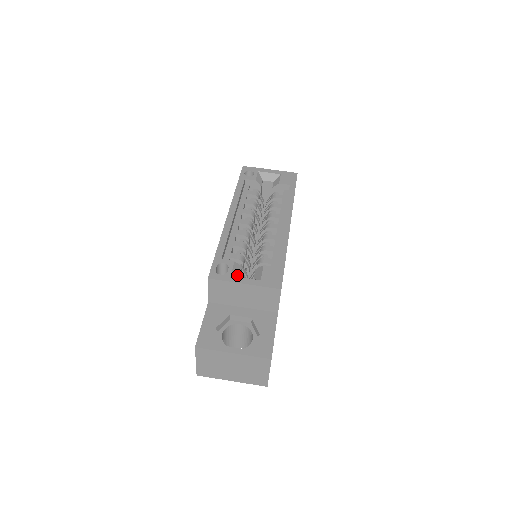
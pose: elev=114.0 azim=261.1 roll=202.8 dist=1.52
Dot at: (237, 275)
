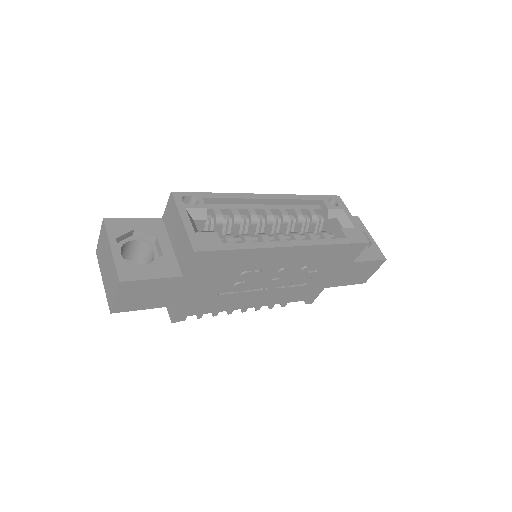
Dot at: (193, 216)
